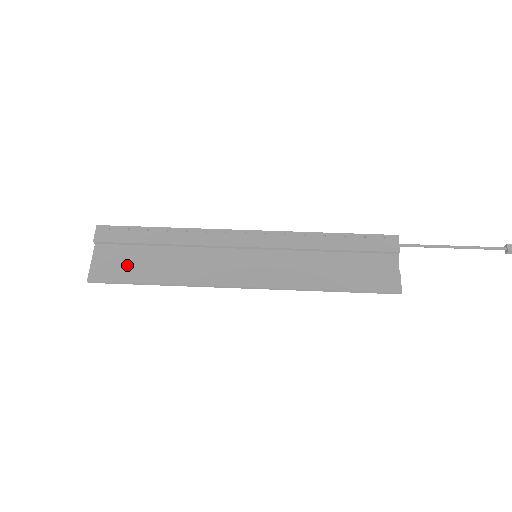
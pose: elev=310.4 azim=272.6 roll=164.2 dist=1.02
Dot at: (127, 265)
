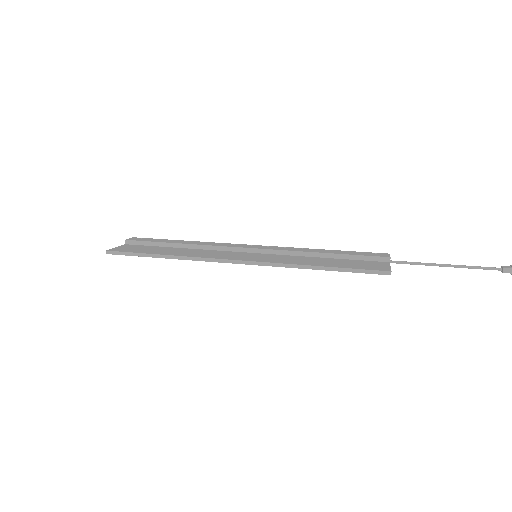
Dot at: (144, 249)
